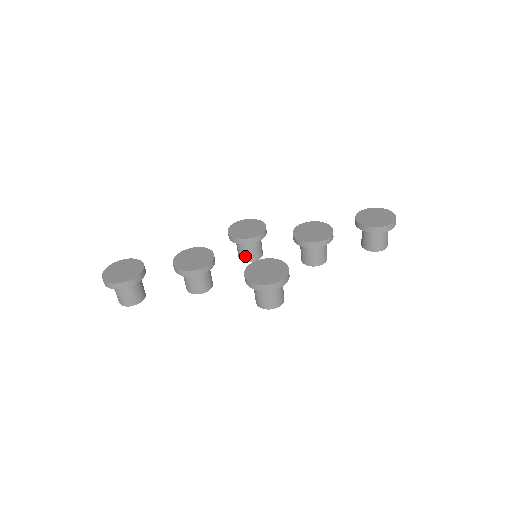
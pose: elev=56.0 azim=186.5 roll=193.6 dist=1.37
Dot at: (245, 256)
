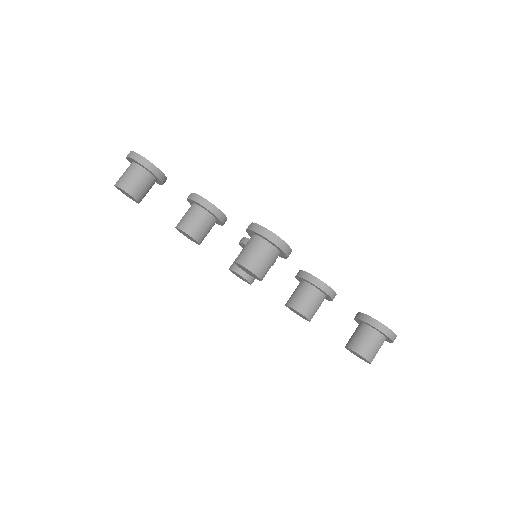
Dot at: occluded
